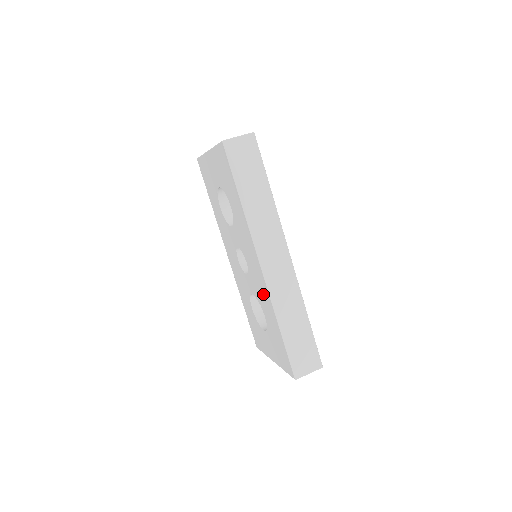
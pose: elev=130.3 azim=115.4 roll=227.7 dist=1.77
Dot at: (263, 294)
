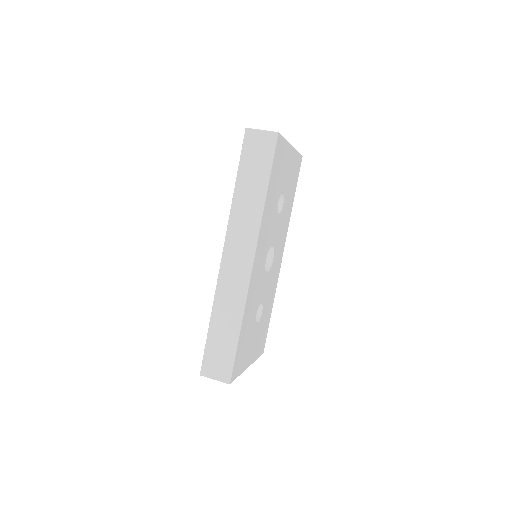
Dot at: occluded
